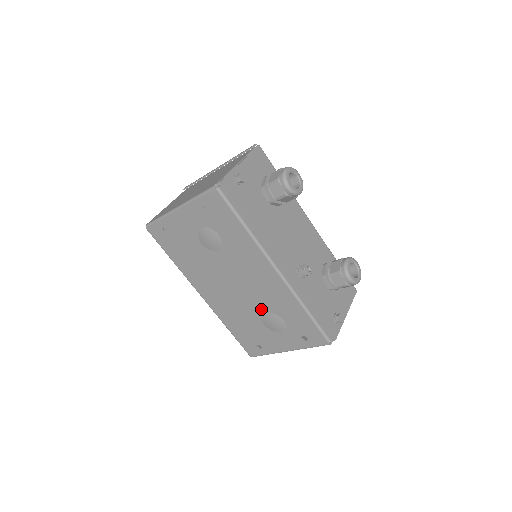
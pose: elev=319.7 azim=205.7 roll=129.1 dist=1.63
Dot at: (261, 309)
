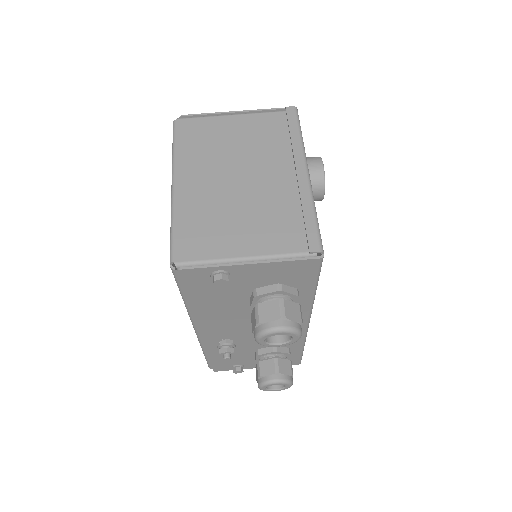
Dot at: occluded
